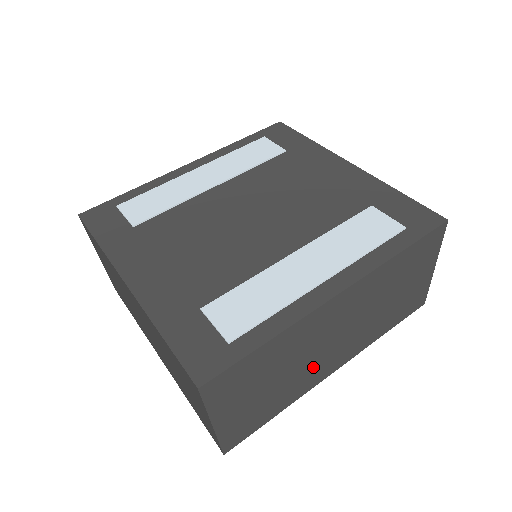
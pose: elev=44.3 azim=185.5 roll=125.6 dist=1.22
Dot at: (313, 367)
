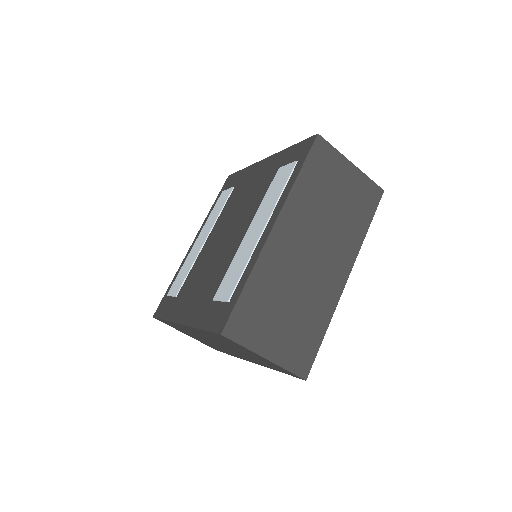
Dot at: (317, 284)
